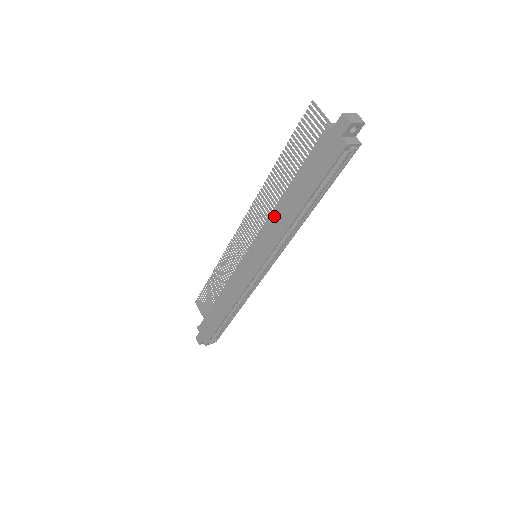
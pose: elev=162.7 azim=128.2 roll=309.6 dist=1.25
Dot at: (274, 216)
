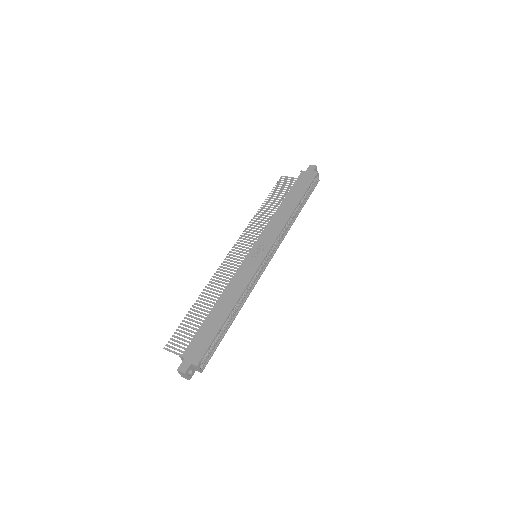
Dot at: (275, 217)
